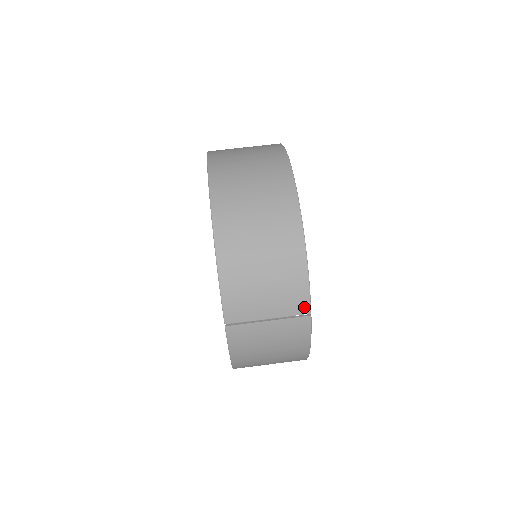
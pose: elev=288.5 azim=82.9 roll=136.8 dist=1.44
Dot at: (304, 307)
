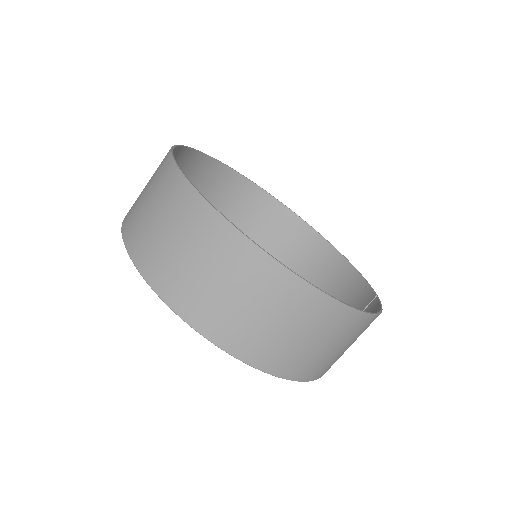
Dot at: occluded
